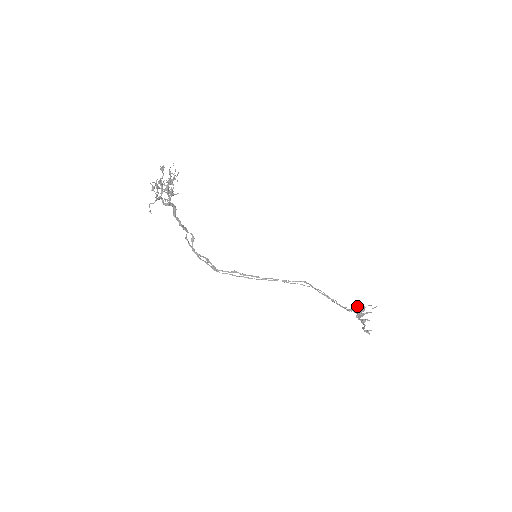
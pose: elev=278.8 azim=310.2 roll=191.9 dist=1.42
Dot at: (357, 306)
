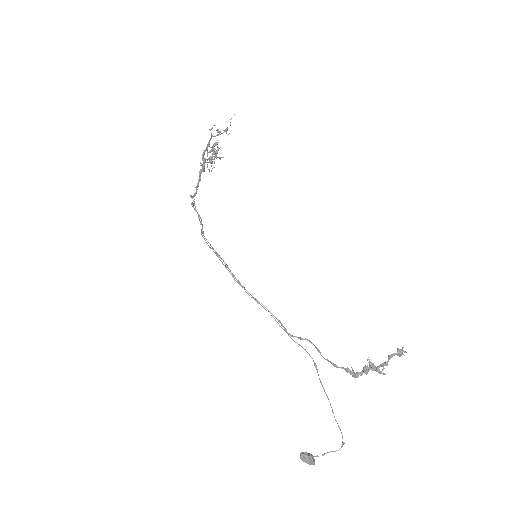
Dot at: occluded
